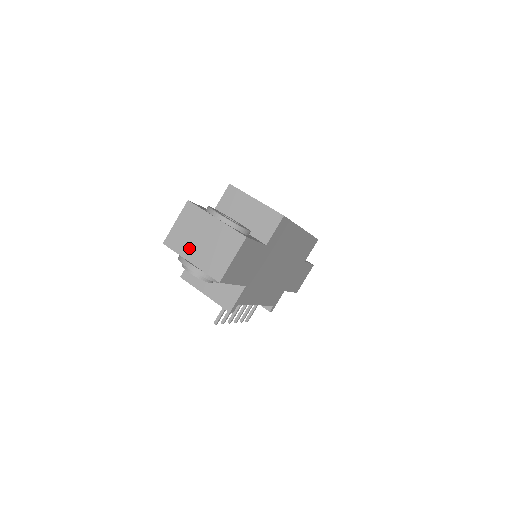
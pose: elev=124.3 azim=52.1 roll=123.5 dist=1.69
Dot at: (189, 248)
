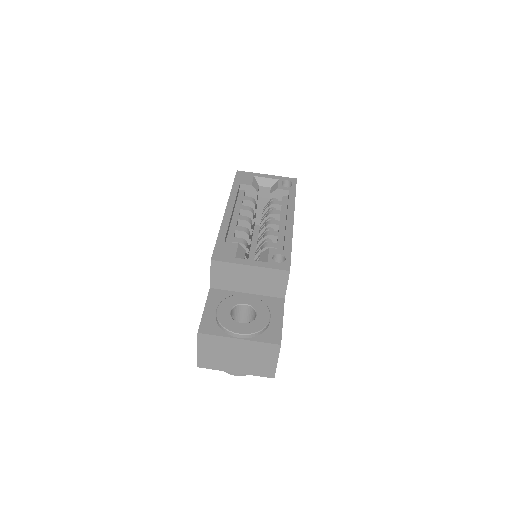
Dot at: (227, 365)
